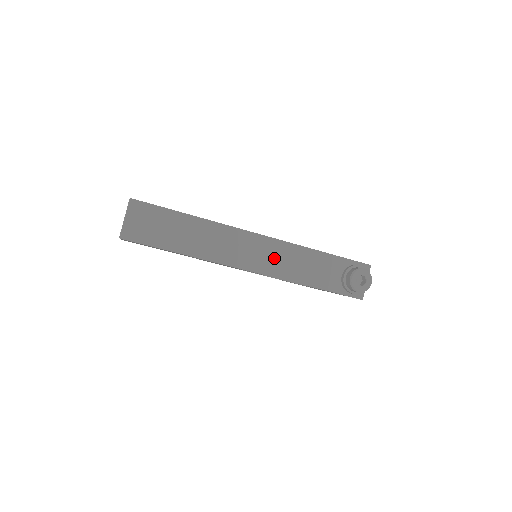
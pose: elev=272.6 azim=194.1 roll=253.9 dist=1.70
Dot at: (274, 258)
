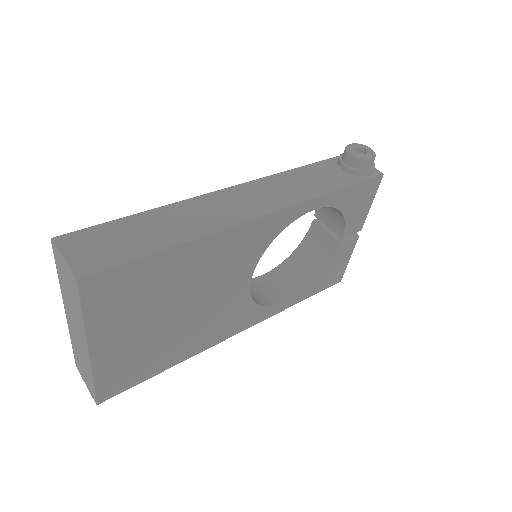
Dot at: (271, 193)
